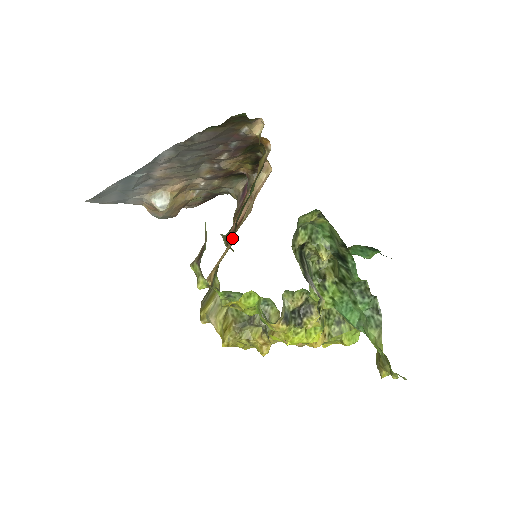
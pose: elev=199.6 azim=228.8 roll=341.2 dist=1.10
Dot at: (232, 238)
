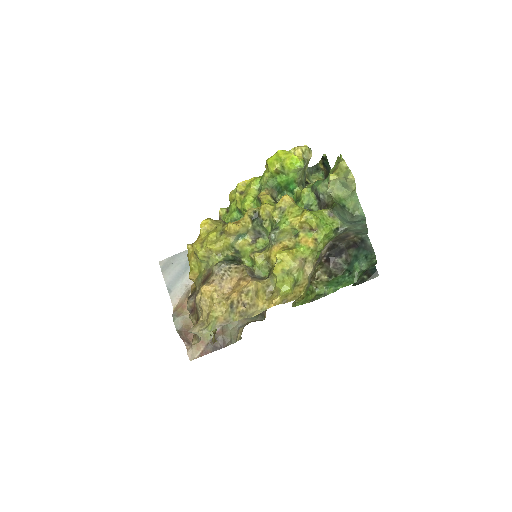
Dot at: occluded
